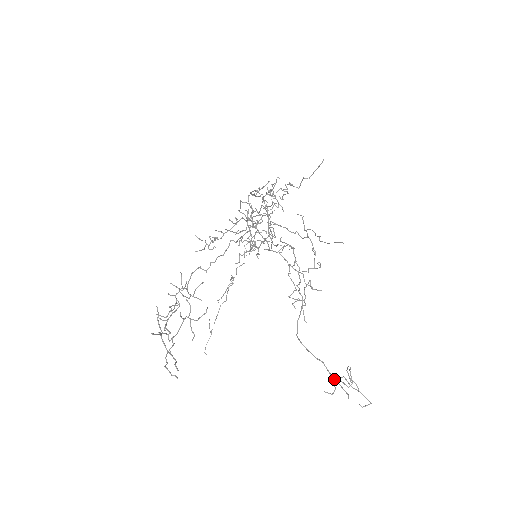
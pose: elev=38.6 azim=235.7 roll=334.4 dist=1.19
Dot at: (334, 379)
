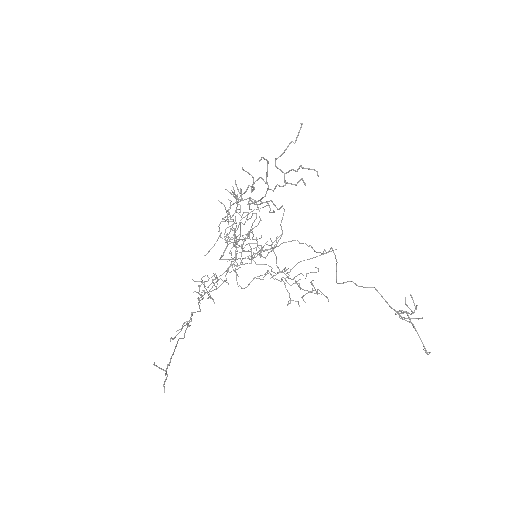
Dot at: (396, 311)
